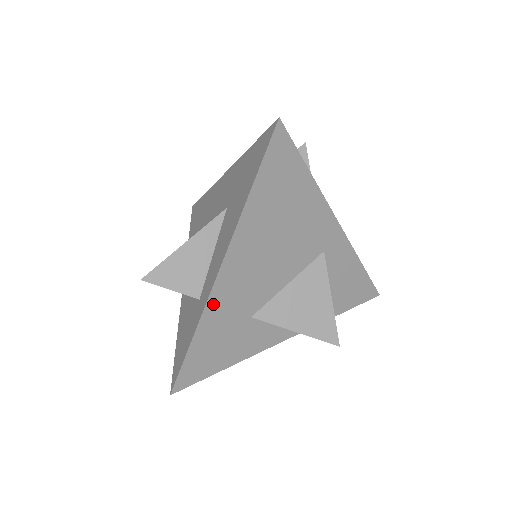
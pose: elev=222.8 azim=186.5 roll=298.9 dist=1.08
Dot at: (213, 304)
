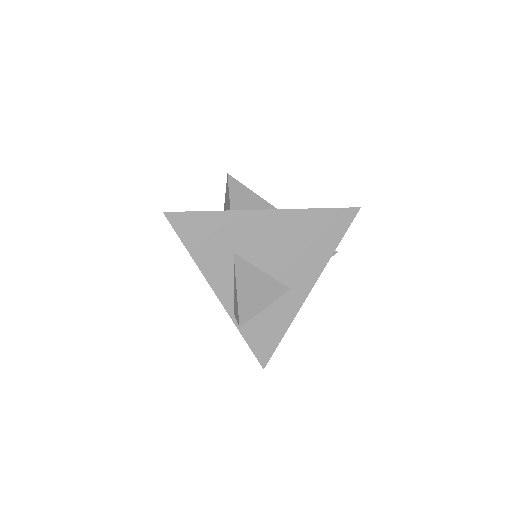
Dot at: (241, 216)
